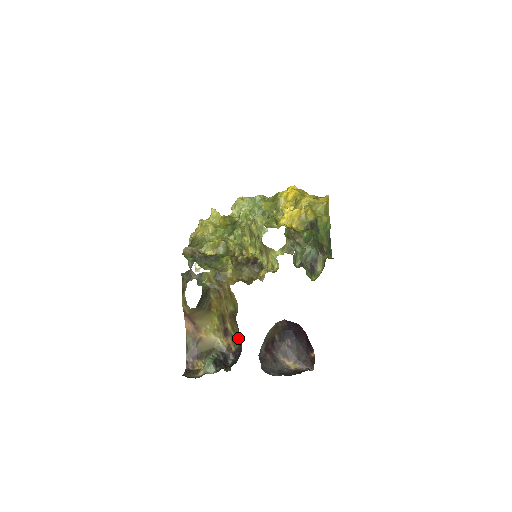
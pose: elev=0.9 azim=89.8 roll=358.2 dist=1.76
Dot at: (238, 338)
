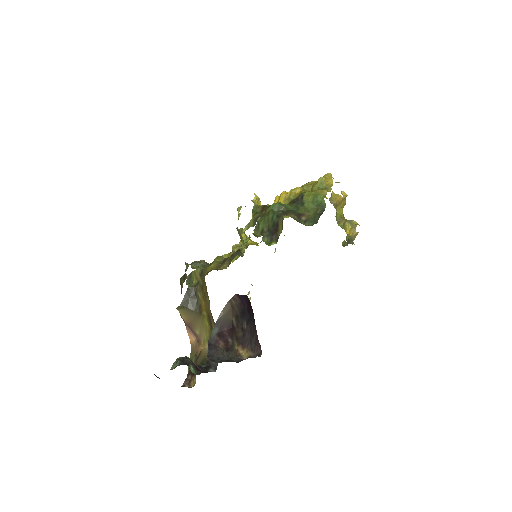
Dot at: occluded
